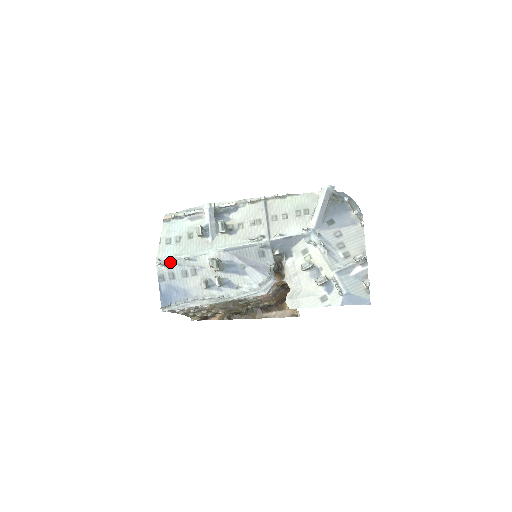
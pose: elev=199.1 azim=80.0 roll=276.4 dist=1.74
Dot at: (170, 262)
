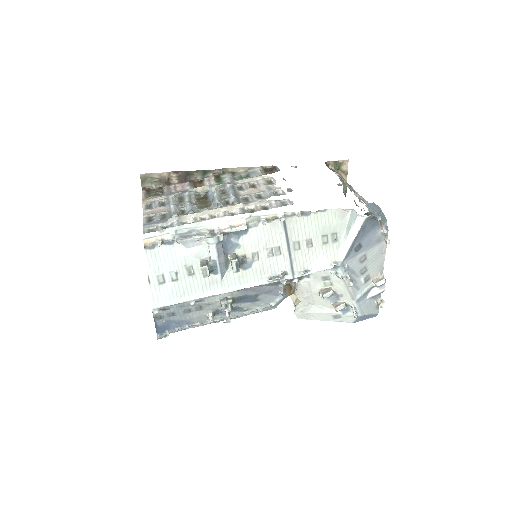
Dot at: (170, 306)
